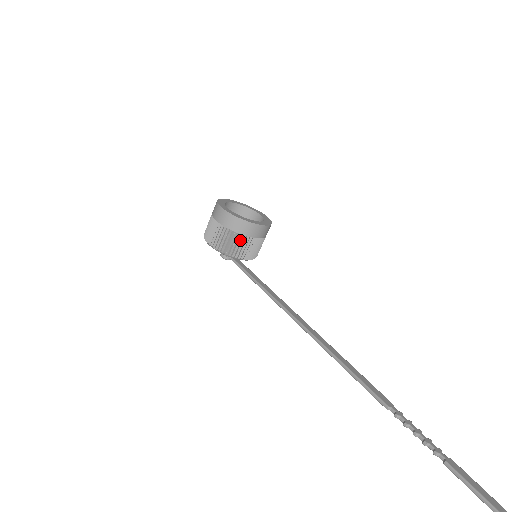
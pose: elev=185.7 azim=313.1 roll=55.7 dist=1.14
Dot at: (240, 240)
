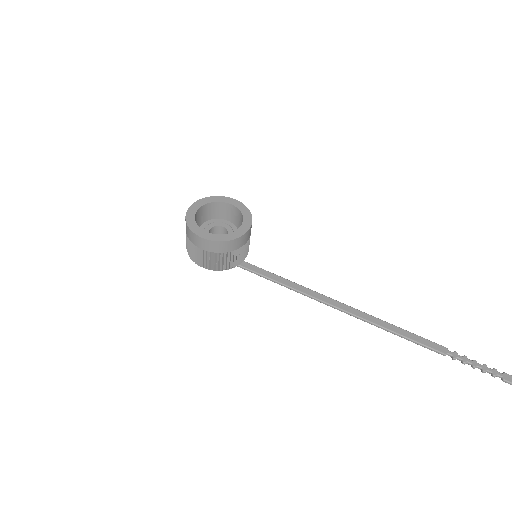
Dot at: (235, 254)
